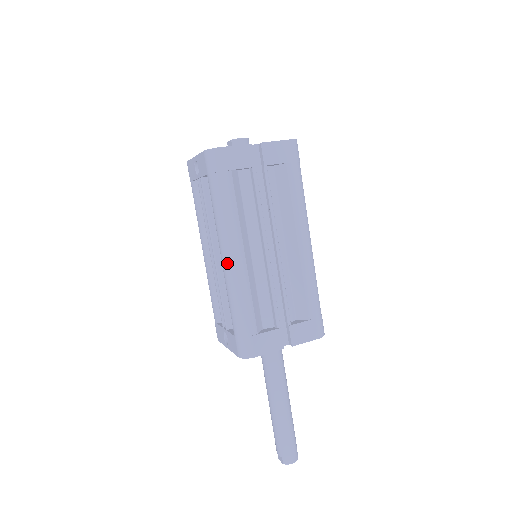
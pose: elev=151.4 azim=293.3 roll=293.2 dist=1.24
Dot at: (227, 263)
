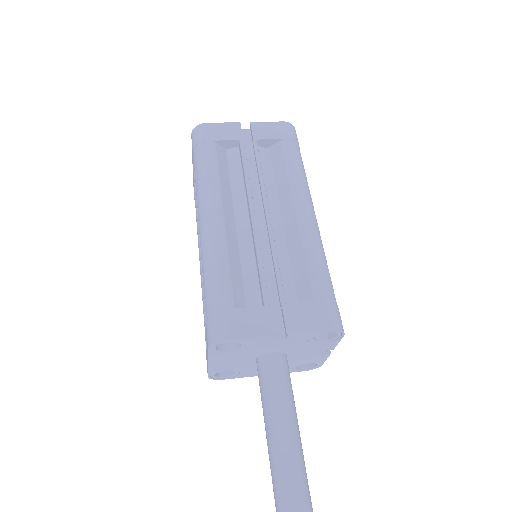
Dot at: (202, 227)
